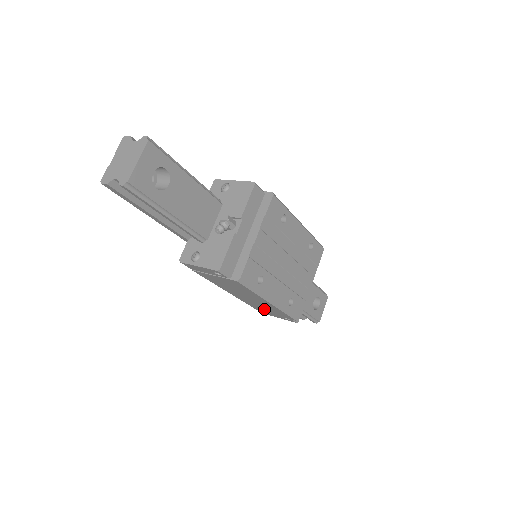
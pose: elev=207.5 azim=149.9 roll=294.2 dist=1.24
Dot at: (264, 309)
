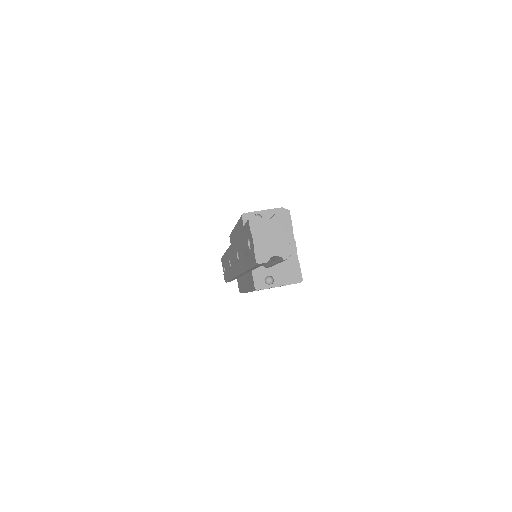
Dot at: occluded
